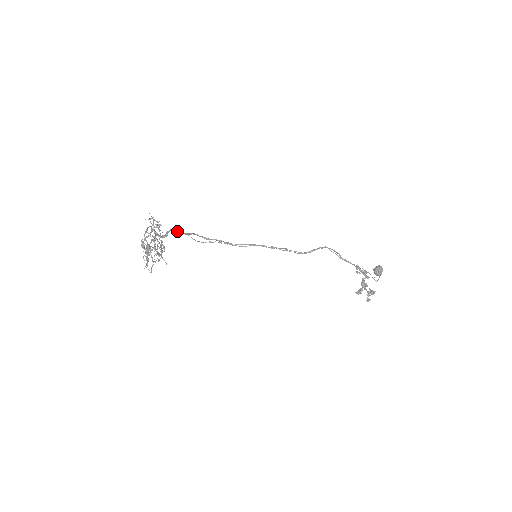
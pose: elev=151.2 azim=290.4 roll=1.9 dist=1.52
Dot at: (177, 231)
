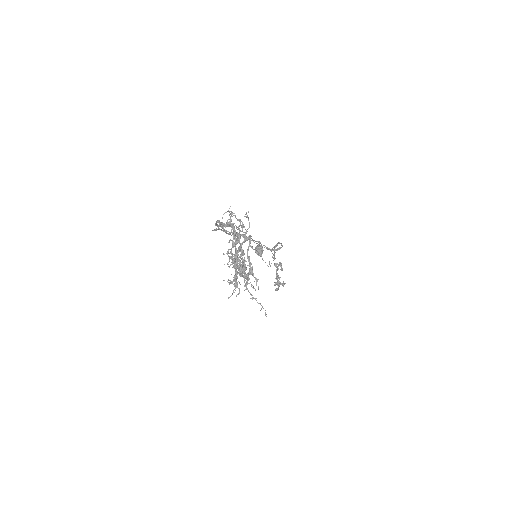
Dot at: (230, 226)
